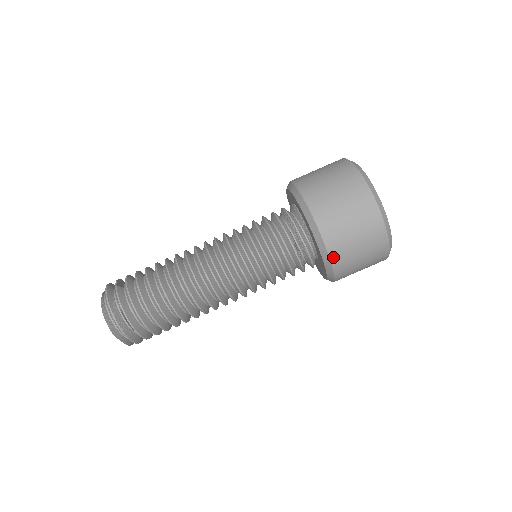
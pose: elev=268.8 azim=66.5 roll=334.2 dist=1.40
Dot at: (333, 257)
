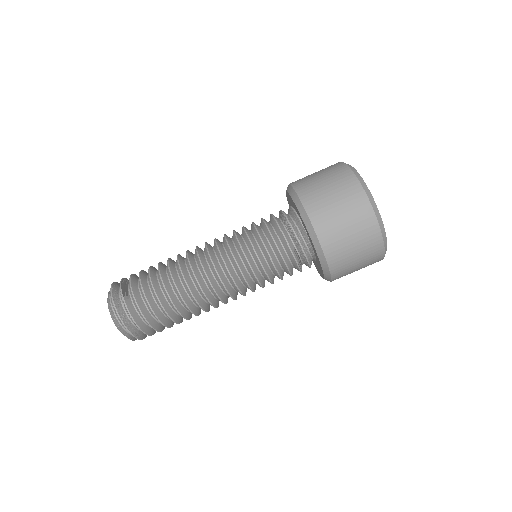
Dot at: (334, 278)
